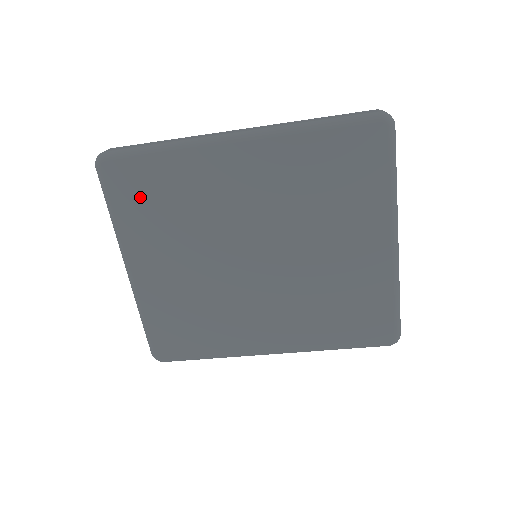
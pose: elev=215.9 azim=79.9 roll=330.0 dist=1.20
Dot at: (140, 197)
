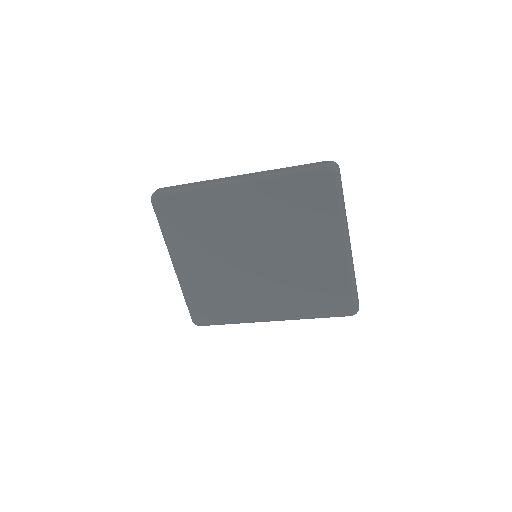
Dot at: (179, 220)
